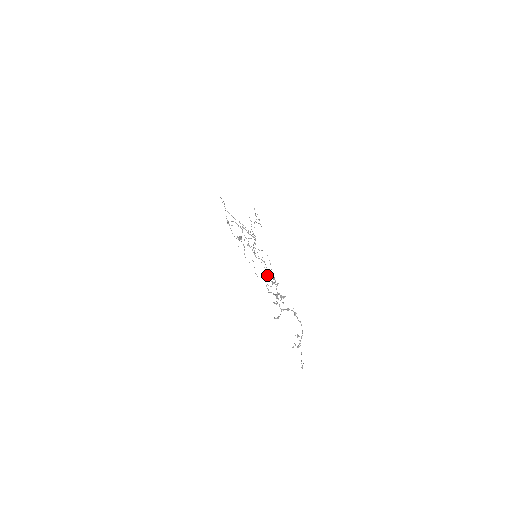
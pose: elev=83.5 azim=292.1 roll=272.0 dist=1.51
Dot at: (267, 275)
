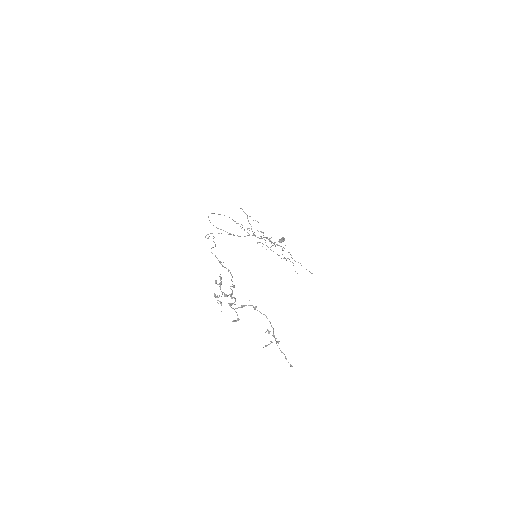
Dot at: occluded
